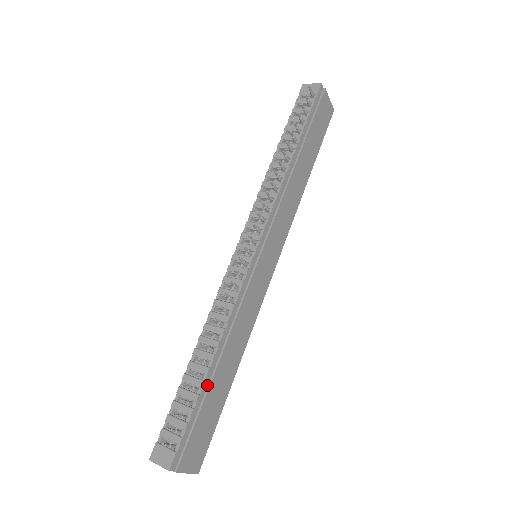
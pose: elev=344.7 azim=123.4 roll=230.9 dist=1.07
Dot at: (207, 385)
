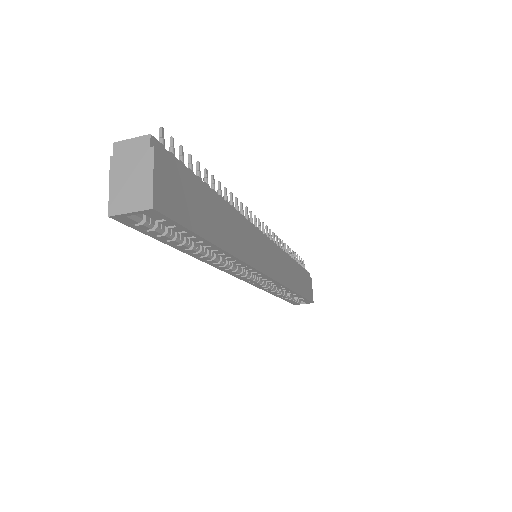
Dot at: (208, 193)
